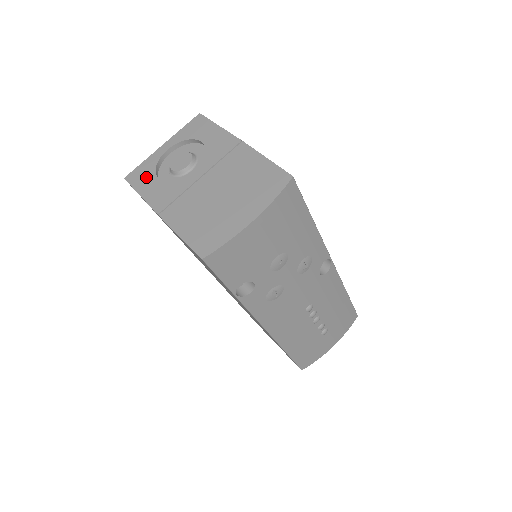
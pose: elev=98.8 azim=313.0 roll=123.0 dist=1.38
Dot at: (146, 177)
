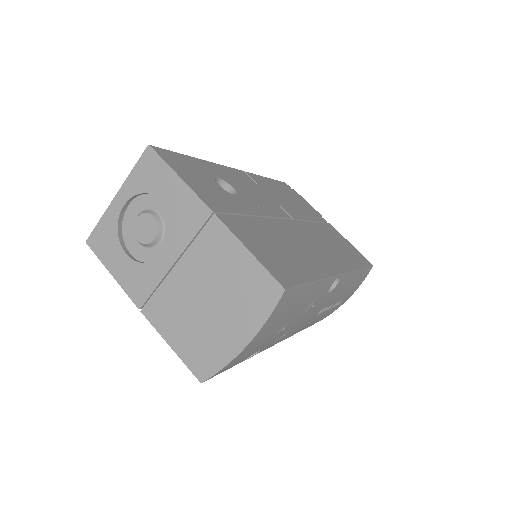
Dot at: (111, 247)
